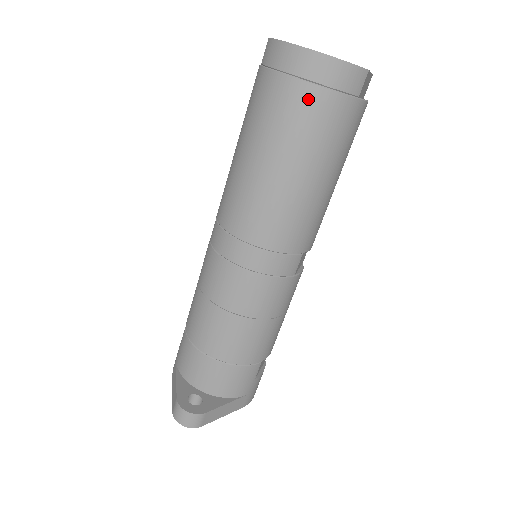
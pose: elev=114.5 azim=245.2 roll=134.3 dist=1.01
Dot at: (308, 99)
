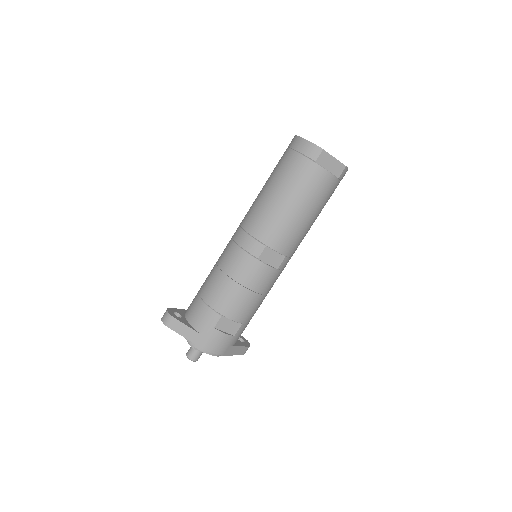
Dot at: (289, 157)
